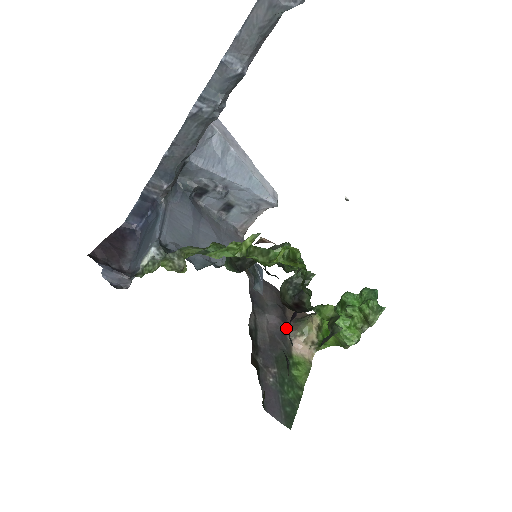
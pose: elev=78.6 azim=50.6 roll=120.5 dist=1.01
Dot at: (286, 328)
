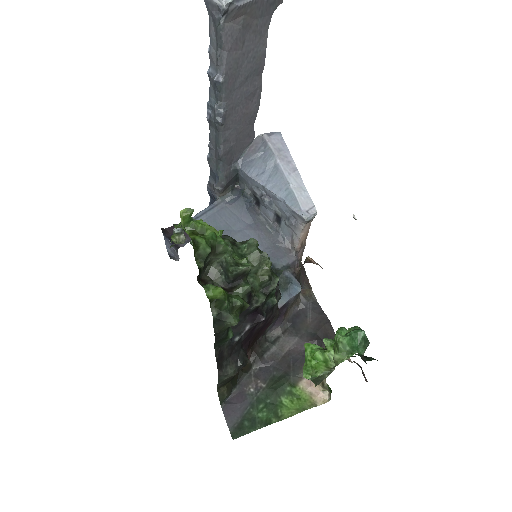
Dot at: occluded
